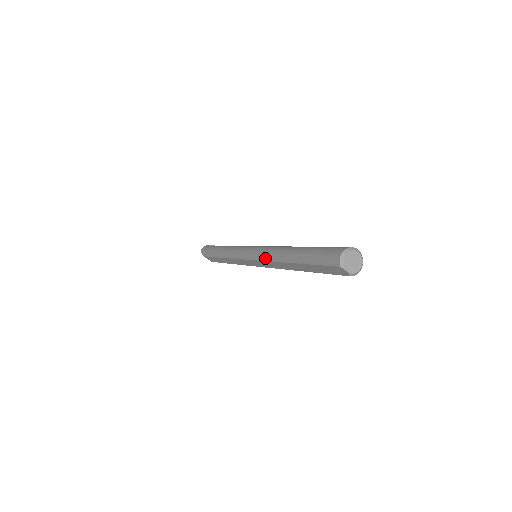
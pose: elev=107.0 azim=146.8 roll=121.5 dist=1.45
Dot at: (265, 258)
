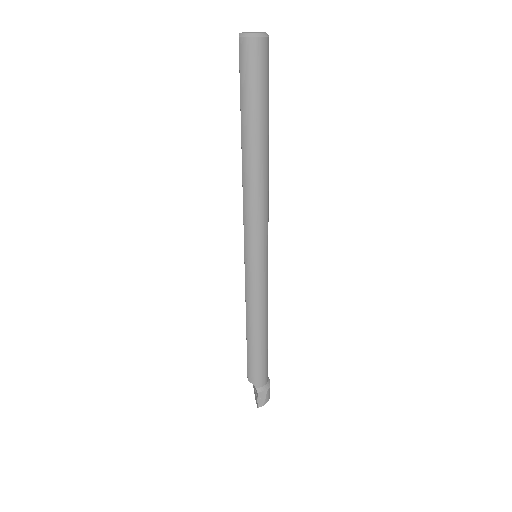
Dot at: occluded
